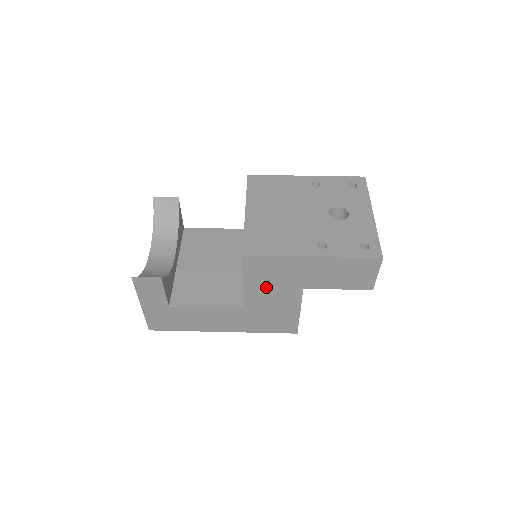
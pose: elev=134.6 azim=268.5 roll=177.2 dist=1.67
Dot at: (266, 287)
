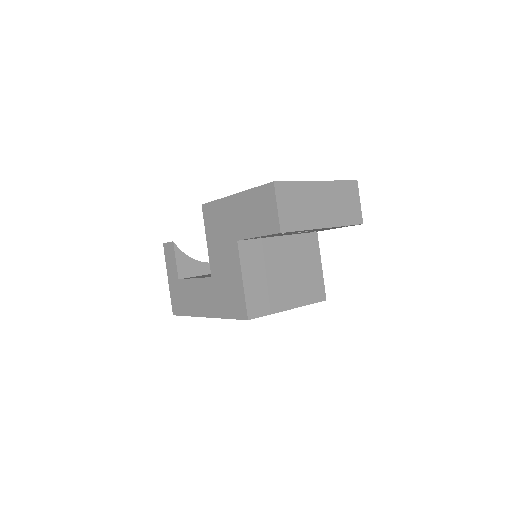
Dot at: (218, 243)
